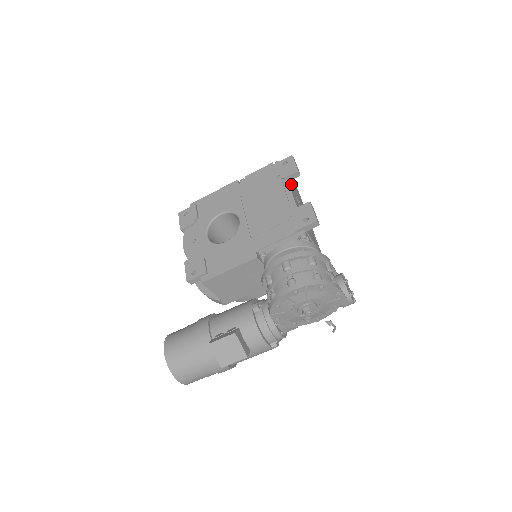
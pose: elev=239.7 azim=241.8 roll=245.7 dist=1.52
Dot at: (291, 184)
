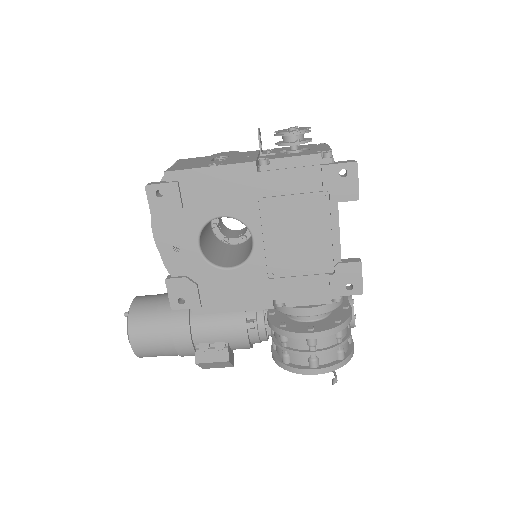
Dot at: occluded
